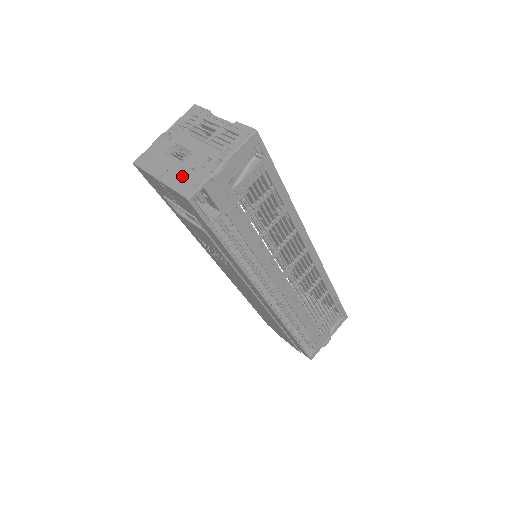
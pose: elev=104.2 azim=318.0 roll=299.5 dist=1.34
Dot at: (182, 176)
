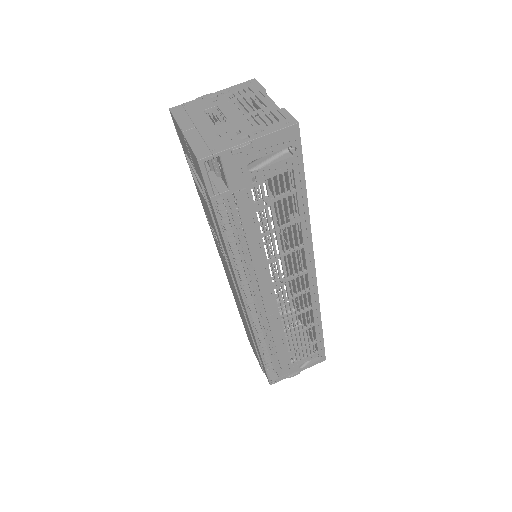
Dot at: (205, 137)
